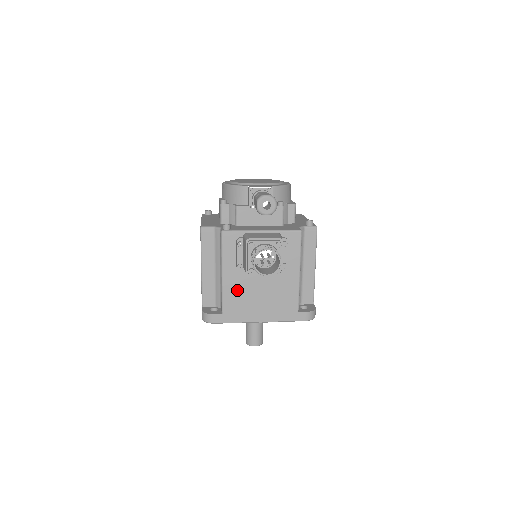
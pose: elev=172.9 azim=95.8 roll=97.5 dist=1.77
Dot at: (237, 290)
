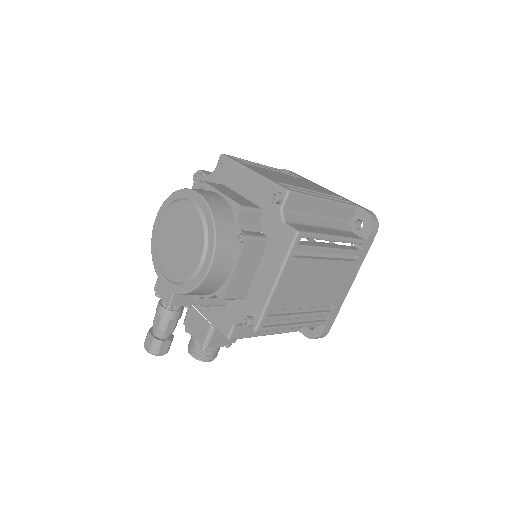
Dot at: occluded
